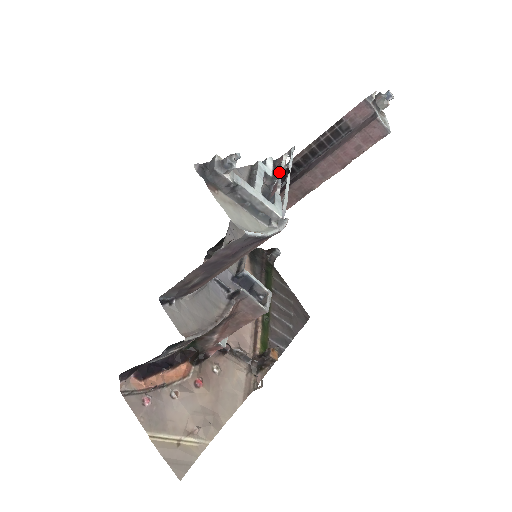
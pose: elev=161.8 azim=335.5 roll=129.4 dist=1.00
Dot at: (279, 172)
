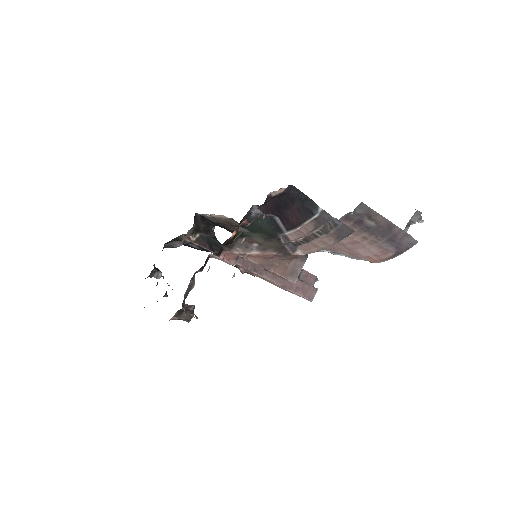
Dot at: occluded
